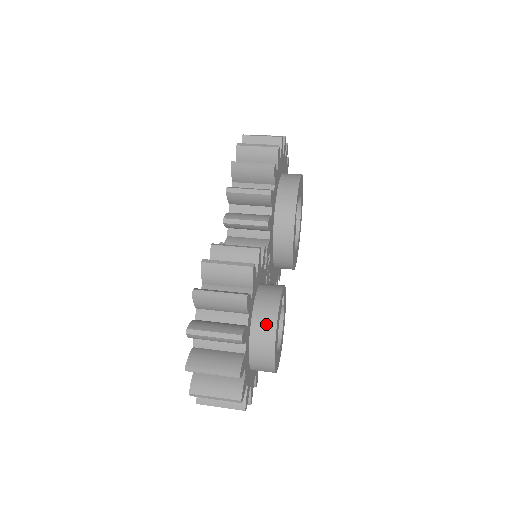
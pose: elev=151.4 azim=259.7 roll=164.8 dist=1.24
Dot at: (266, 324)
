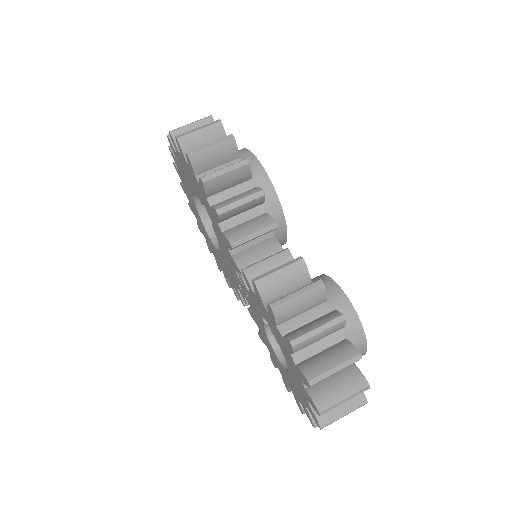
Dot at: (350, 324)
